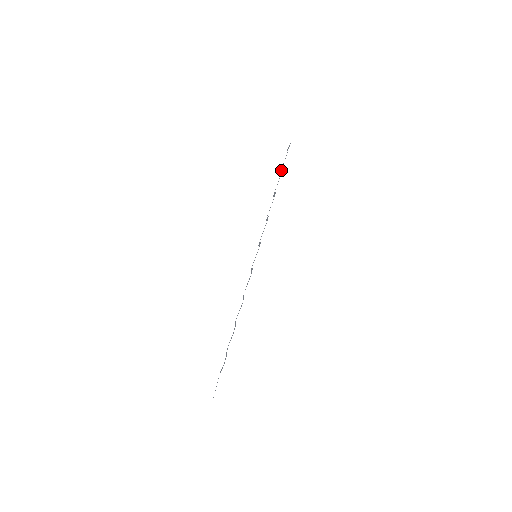
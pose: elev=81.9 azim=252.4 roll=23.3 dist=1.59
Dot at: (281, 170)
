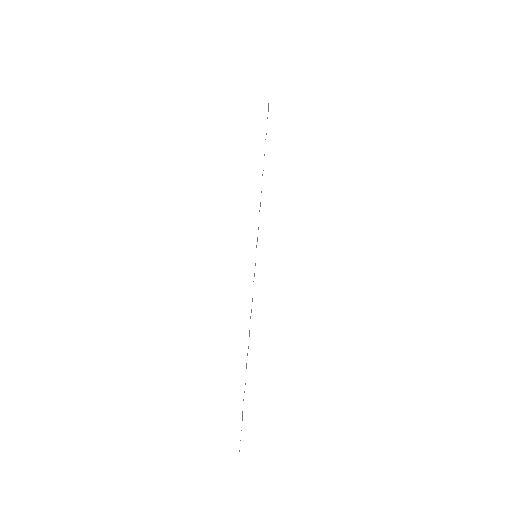
Dot at: occluded
